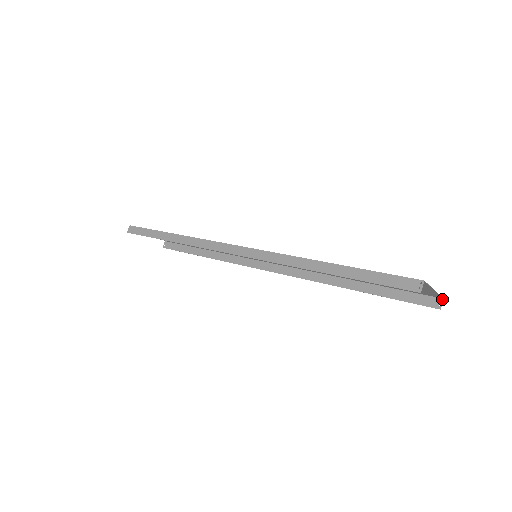
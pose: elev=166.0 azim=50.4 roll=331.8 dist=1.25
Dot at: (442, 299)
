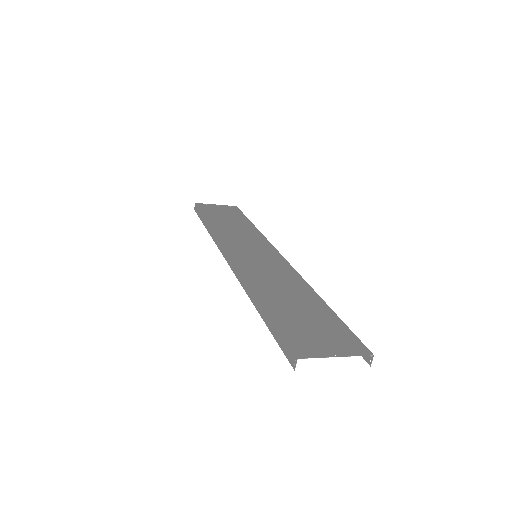
Dot at: (373, 355)
